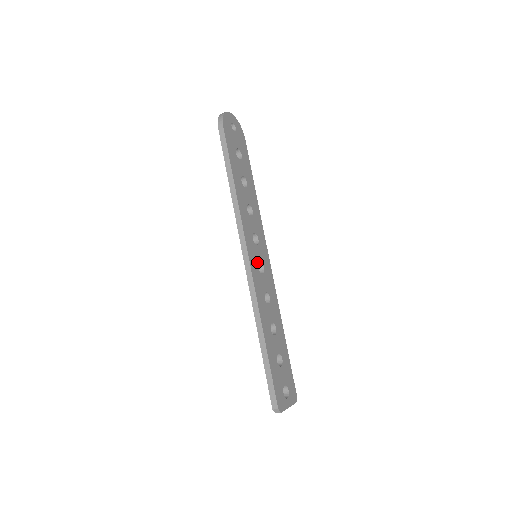
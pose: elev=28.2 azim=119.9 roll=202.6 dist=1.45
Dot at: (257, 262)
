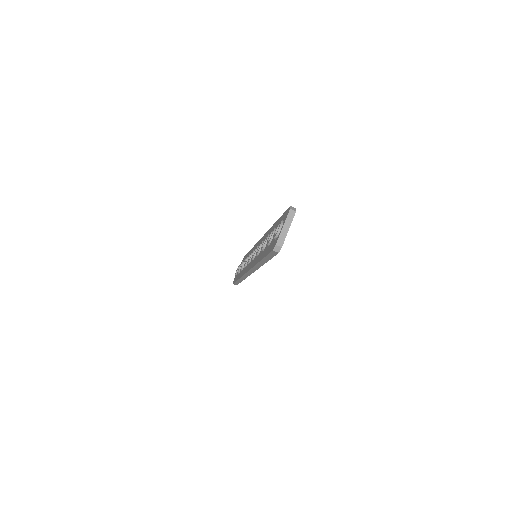
Dot at: occluded
